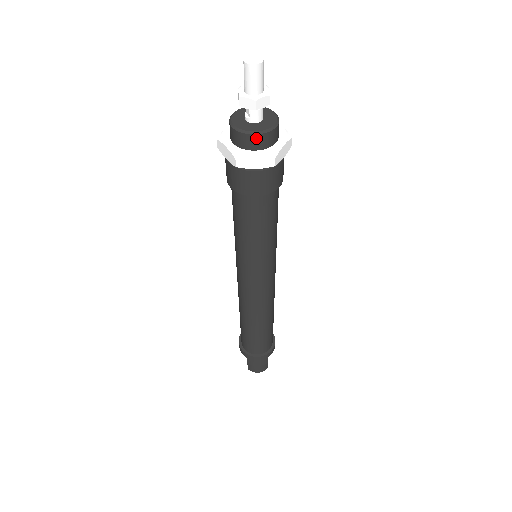
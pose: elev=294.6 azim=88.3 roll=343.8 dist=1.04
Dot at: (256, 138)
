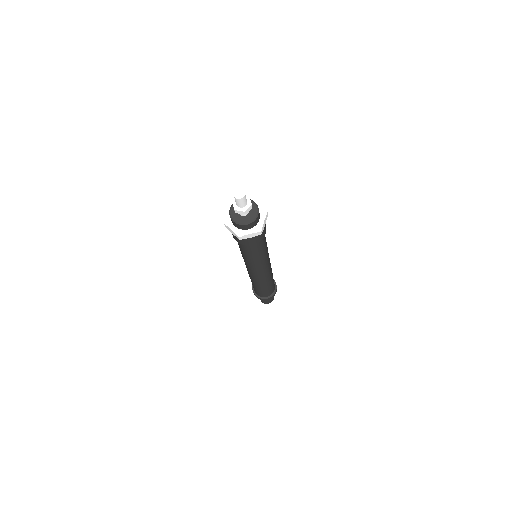
Dot at: (248, 225)
